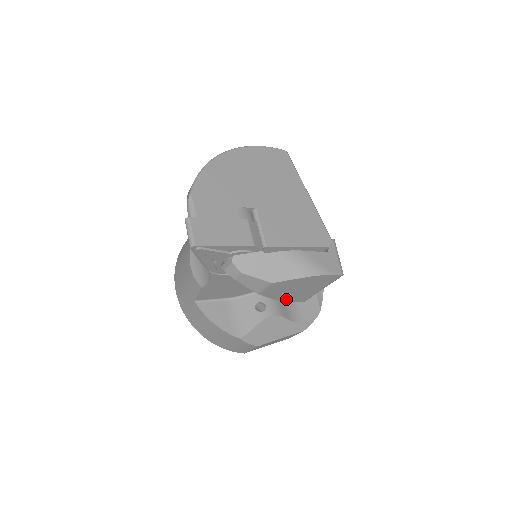
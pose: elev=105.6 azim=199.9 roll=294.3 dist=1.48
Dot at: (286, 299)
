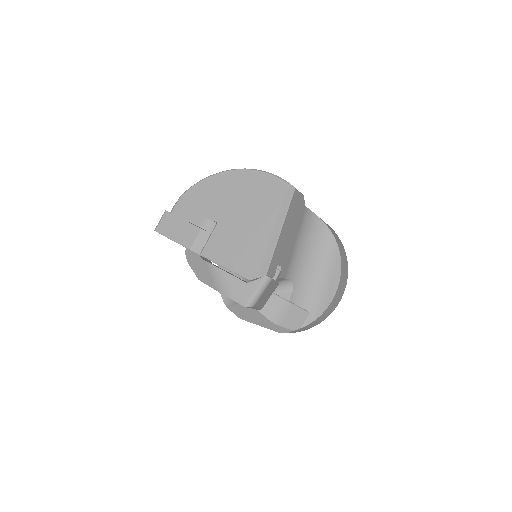
Dot at: occluded
